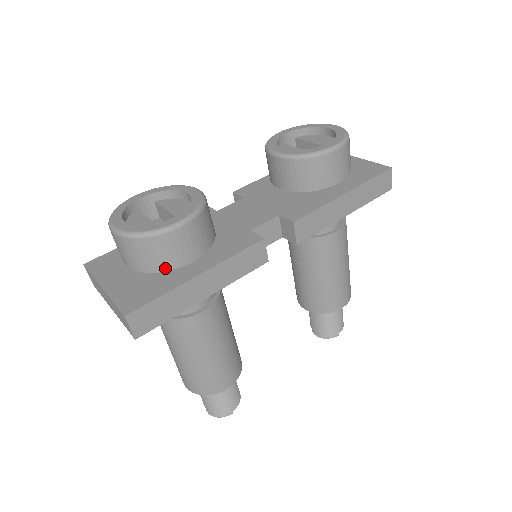
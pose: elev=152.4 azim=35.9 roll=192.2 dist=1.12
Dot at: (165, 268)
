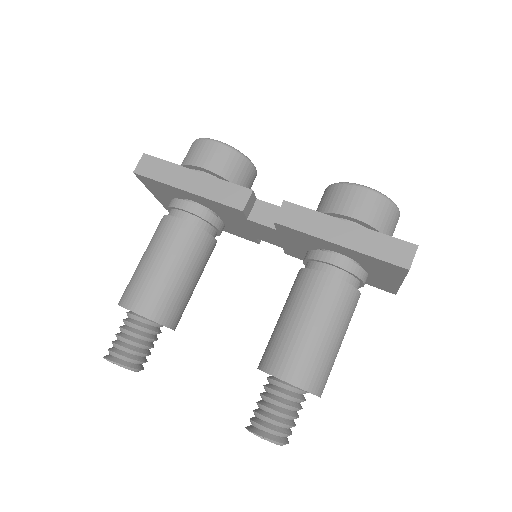
Dot at: (188, 163)
